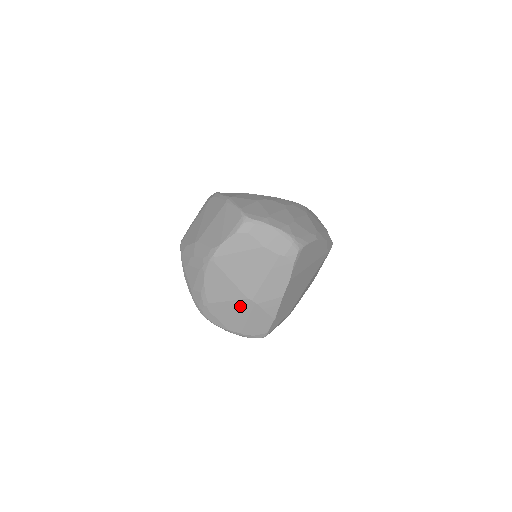
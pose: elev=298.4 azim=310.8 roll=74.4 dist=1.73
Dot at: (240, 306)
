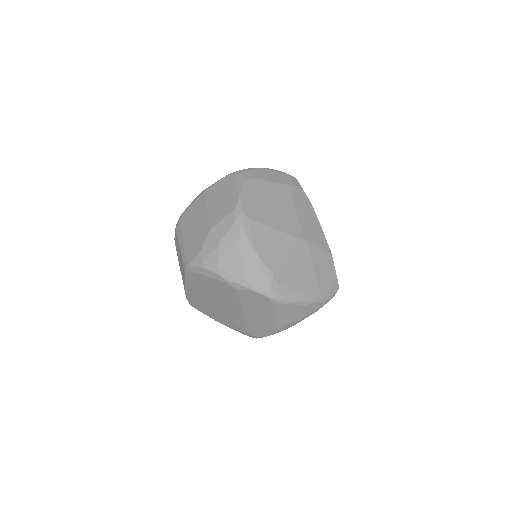
Dot at: (299, 255)
